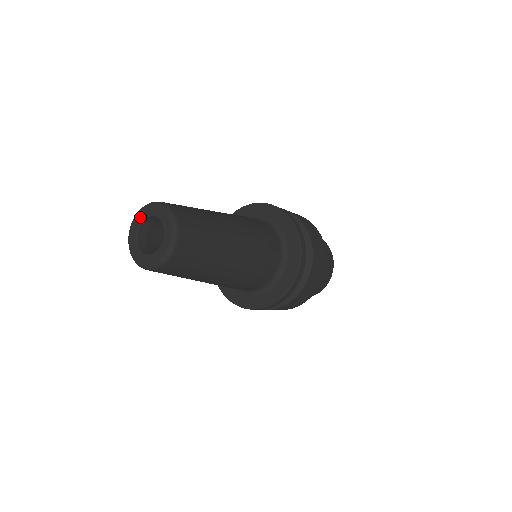
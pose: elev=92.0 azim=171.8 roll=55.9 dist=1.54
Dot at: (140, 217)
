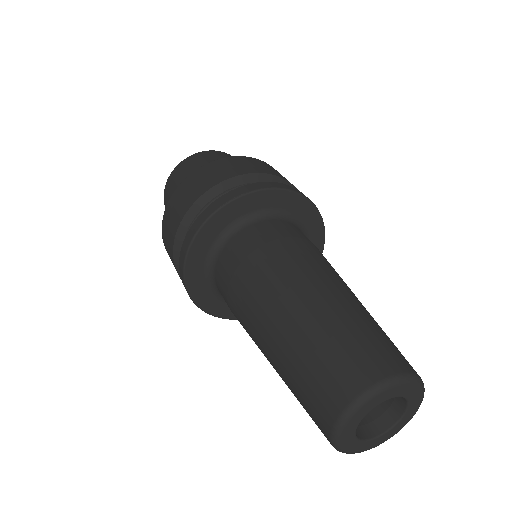
Dot at: (371, 406)
